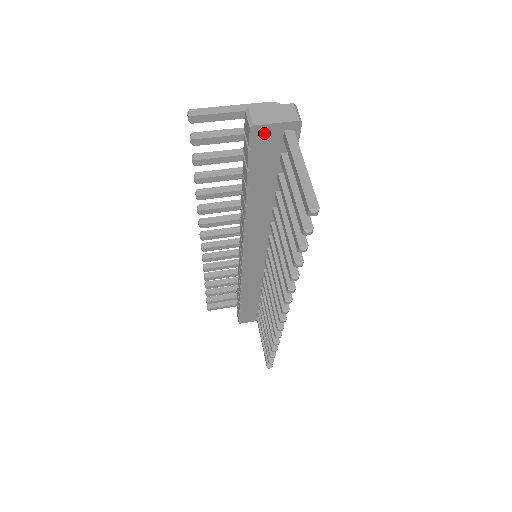
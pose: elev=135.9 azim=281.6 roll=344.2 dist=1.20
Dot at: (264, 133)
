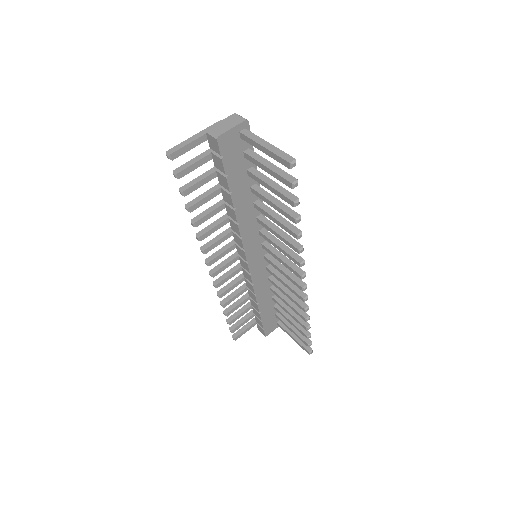
Dot at: (227, 140)
